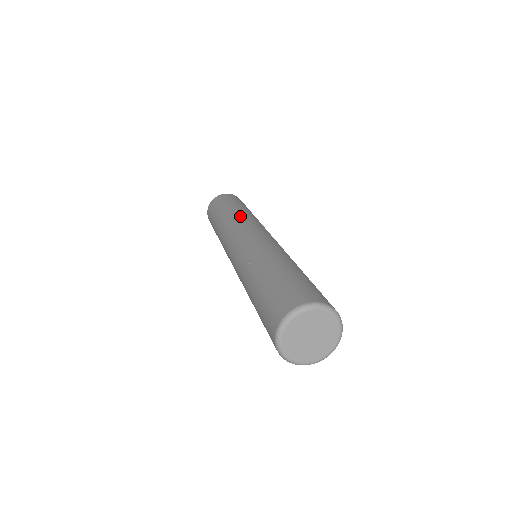
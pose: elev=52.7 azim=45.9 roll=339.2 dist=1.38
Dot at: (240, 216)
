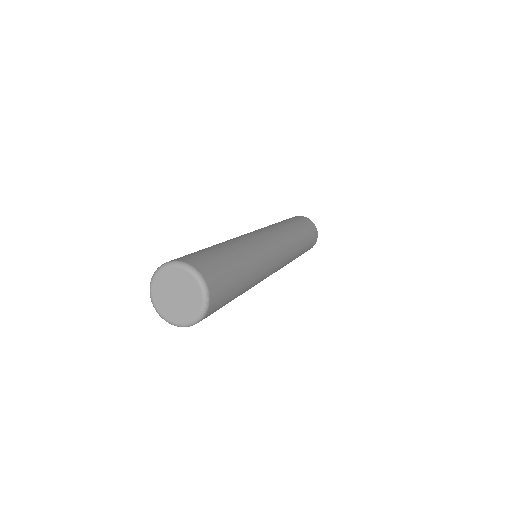
Dot at: (283, 227)
